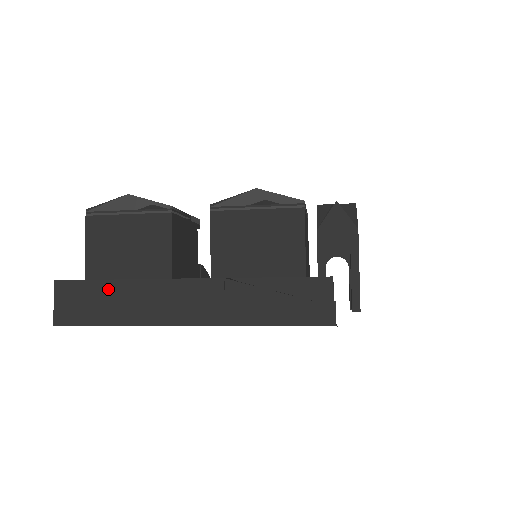
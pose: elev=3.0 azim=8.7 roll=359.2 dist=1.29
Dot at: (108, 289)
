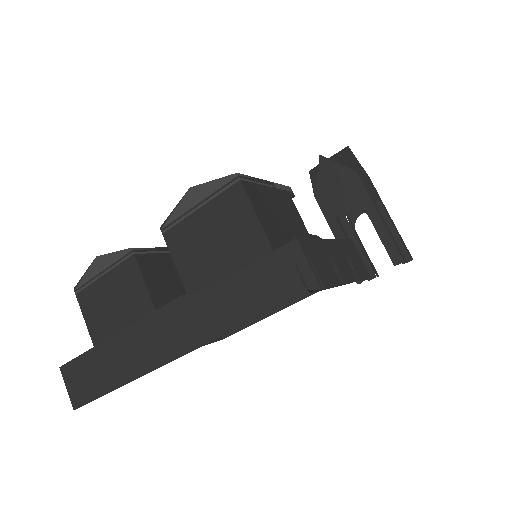
Dot at: (98, 356)
